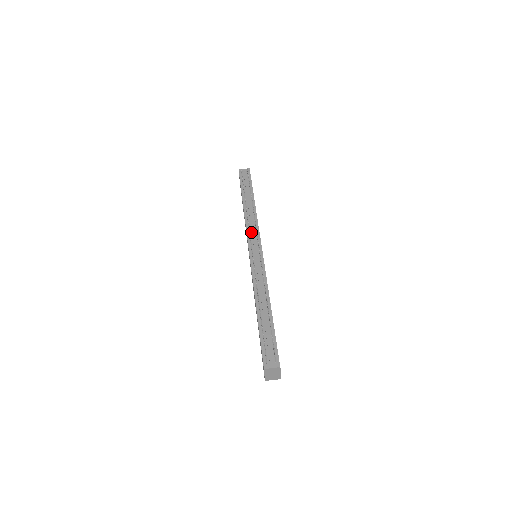
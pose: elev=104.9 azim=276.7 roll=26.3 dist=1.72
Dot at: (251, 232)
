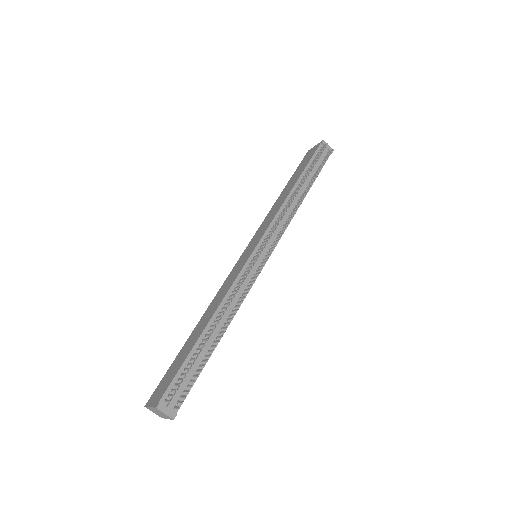
Dot at: occluded
